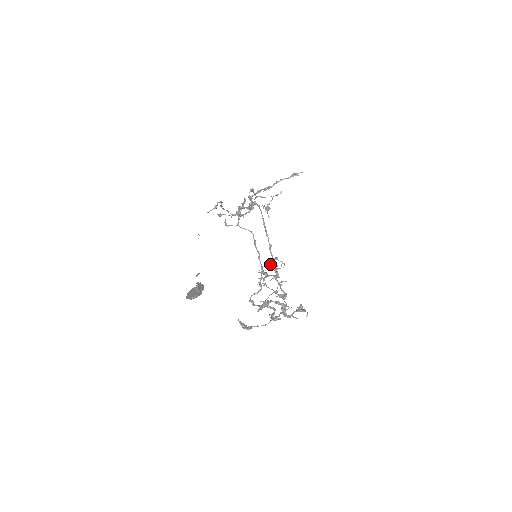
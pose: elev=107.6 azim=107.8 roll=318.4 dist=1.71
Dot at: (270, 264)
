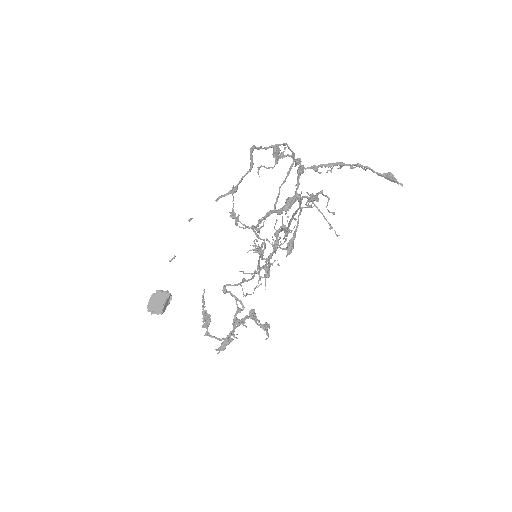
Dot at: (275, 235)
